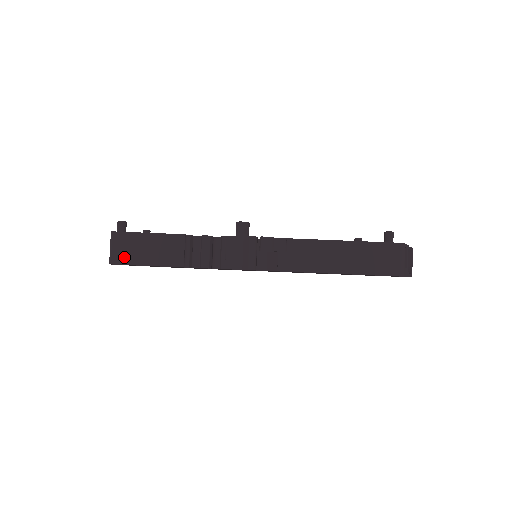
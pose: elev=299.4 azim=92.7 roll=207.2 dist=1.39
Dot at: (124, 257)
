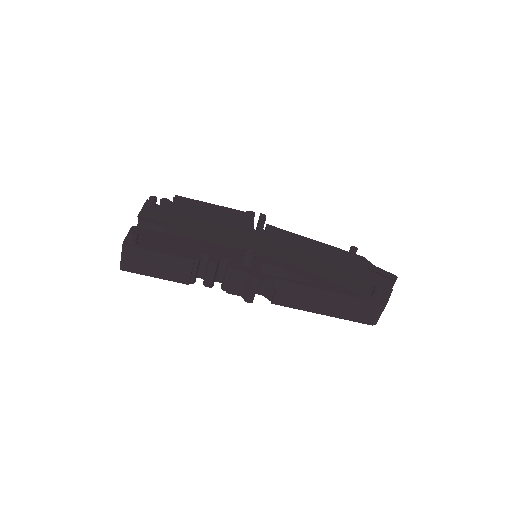
Dot at: (134, 267)
